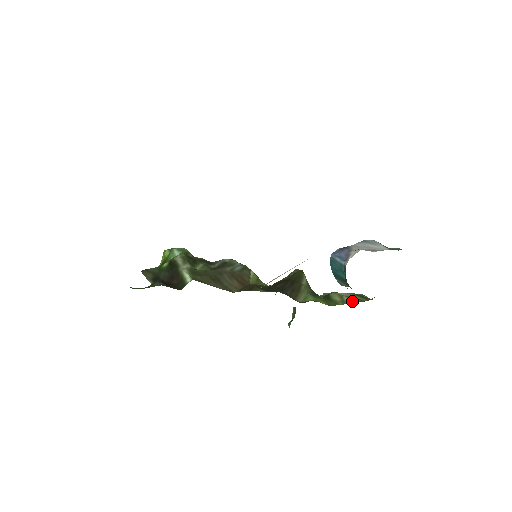
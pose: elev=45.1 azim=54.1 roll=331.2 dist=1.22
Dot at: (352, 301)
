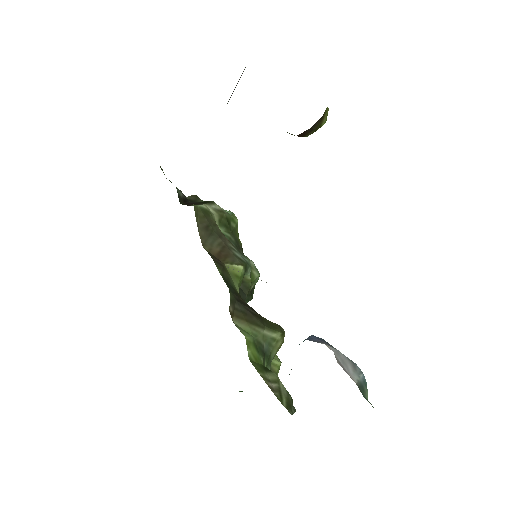
Dot at: (273, 389)
